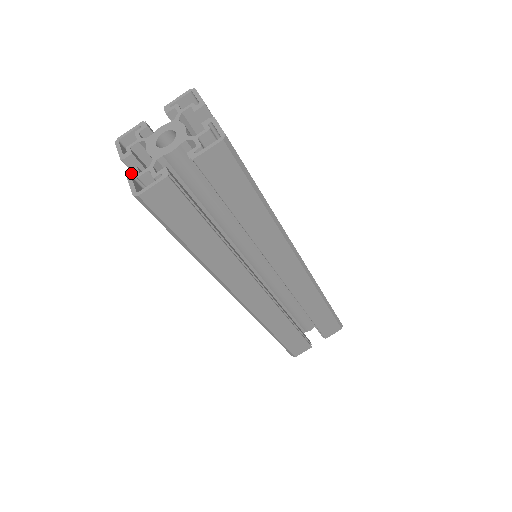
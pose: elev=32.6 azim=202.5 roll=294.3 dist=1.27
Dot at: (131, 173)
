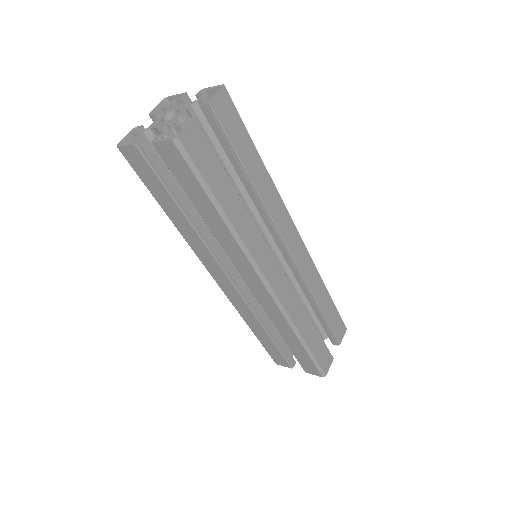
Dot at: (155, 139)
